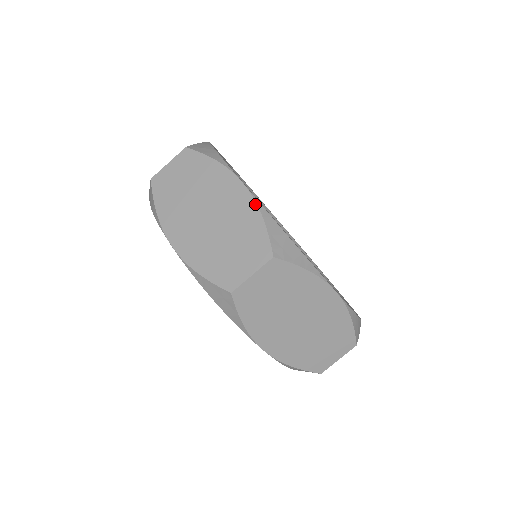
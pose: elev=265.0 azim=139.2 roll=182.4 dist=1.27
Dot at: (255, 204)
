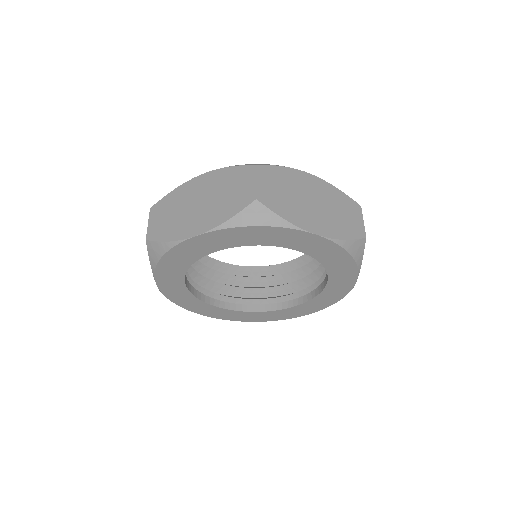
Dot at: (218, 170)
